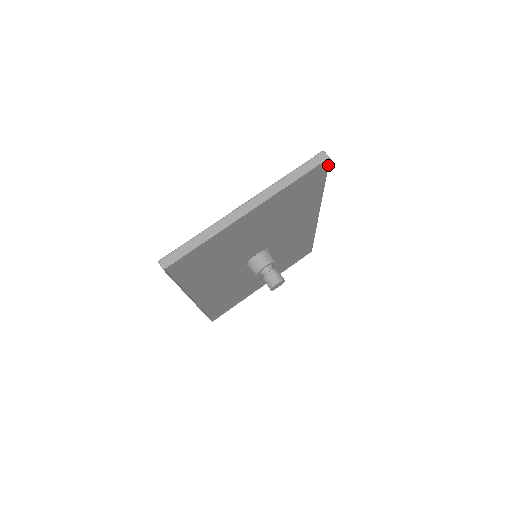
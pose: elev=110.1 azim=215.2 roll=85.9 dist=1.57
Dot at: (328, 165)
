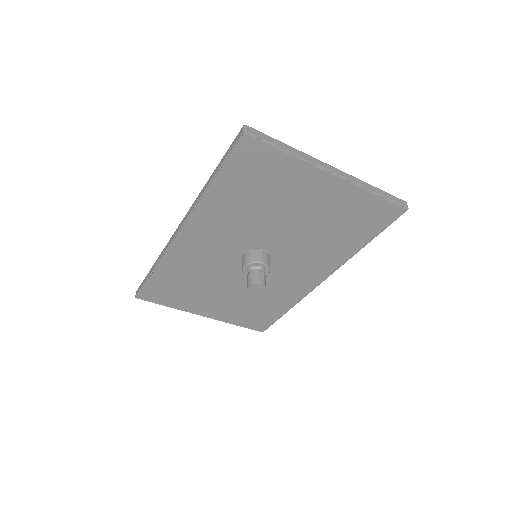
Dot at: occluded
